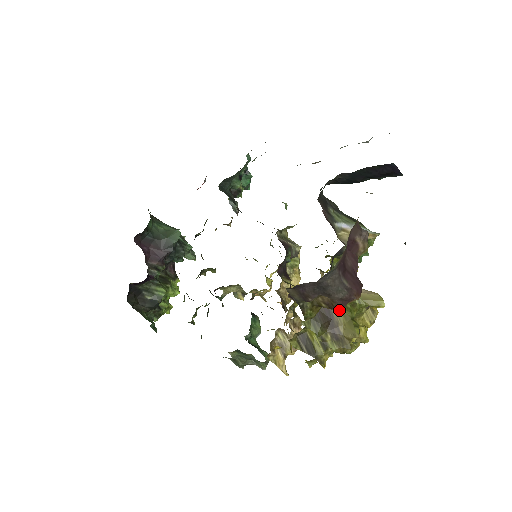
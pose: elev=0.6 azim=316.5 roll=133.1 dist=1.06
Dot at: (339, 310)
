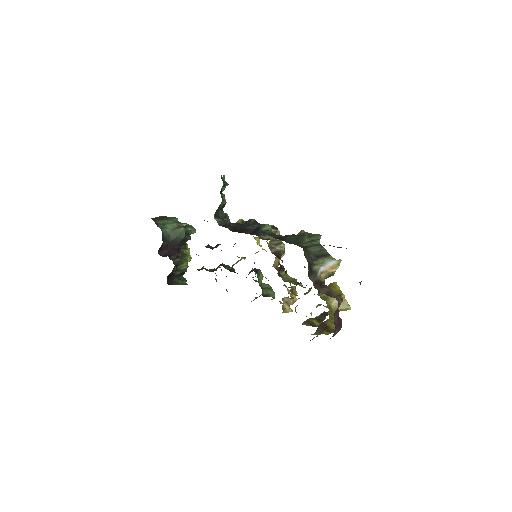
Dot at: (329, 322)
